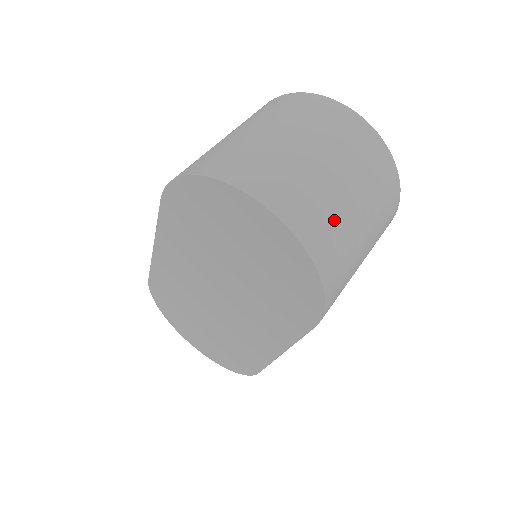
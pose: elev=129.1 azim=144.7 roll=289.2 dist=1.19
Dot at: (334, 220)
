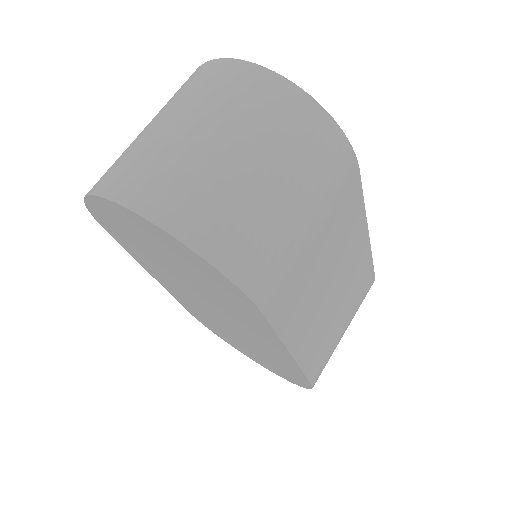
Dot at: (209, 188)
